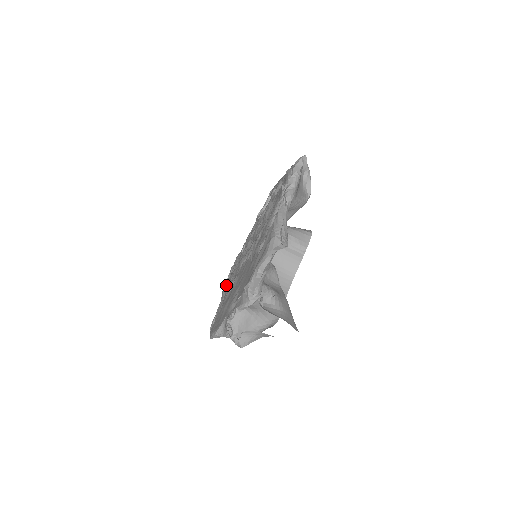
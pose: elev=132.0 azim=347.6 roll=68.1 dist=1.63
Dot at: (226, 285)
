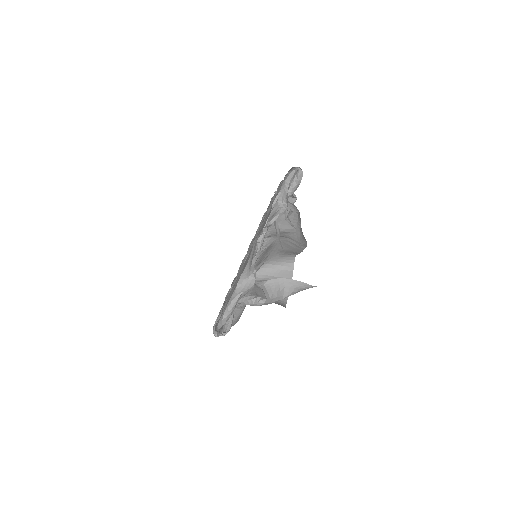
Dot at: occluded
